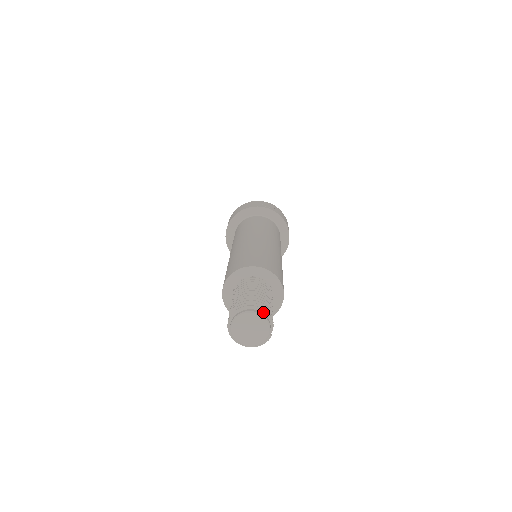
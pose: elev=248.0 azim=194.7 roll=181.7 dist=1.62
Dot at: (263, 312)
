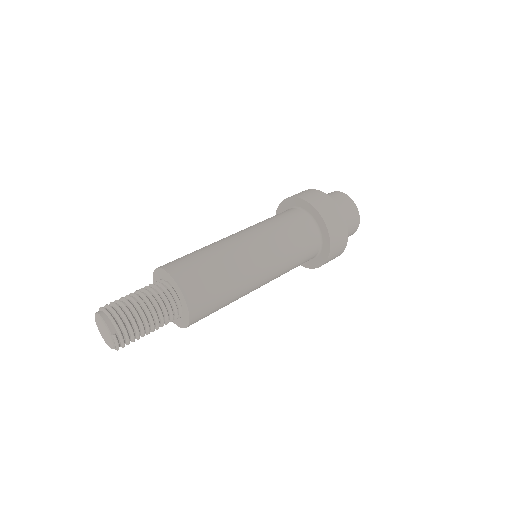
Dot at: (104, 312)
